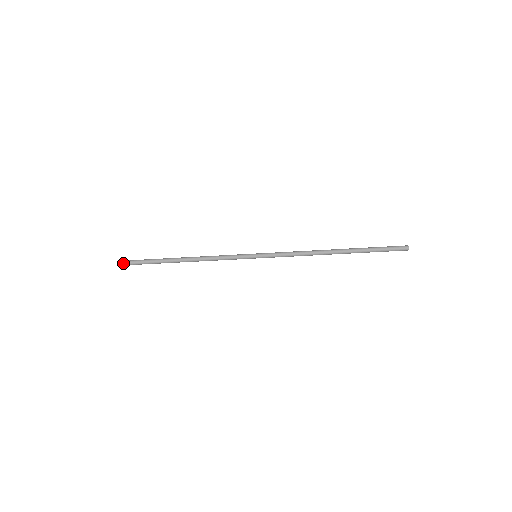
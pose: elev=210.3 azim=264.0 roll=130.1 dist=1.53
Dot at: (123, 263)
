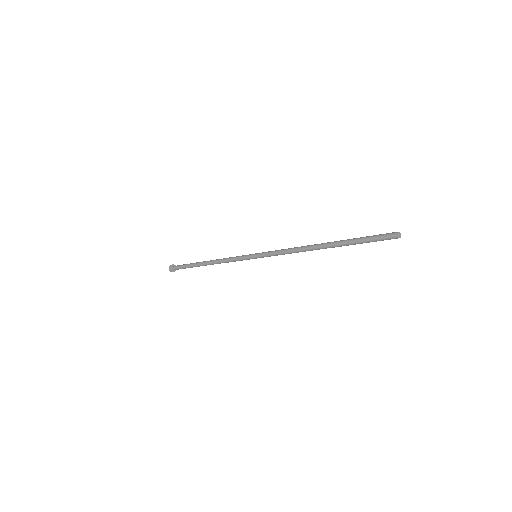
Dot at: (173, 267)
